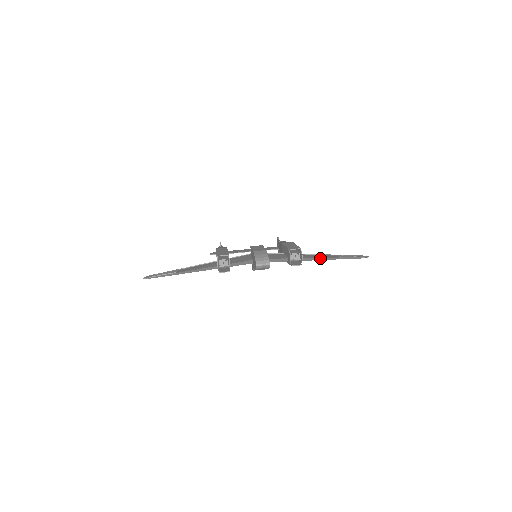
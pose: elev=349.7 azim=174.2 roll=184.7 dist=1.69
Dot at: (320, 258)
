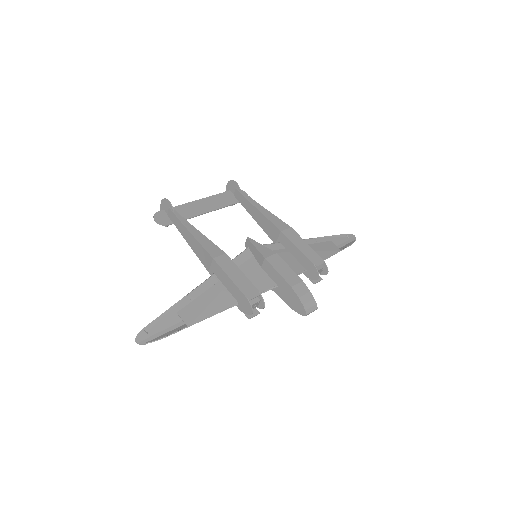
Dot at: (328, 257)
